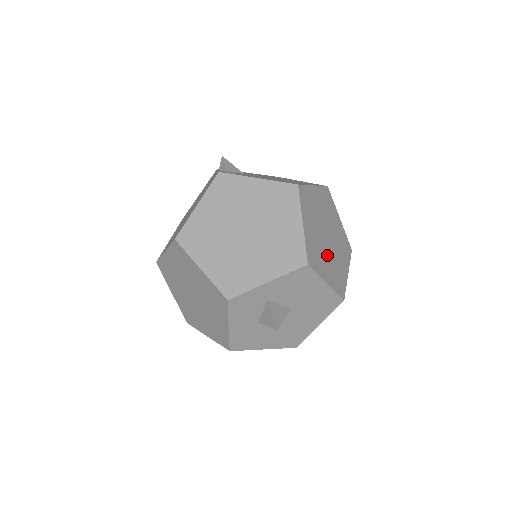
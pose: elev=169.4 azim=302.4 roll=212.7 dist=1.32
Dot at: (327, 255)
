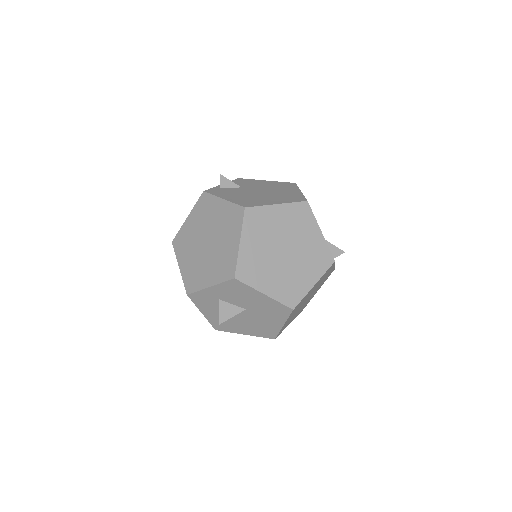
Dot at: (276, 268)
